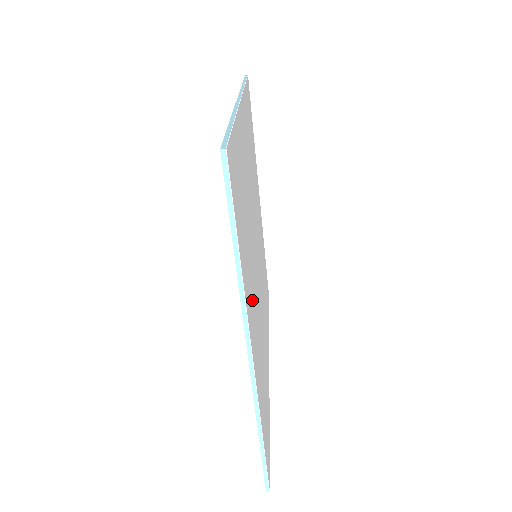
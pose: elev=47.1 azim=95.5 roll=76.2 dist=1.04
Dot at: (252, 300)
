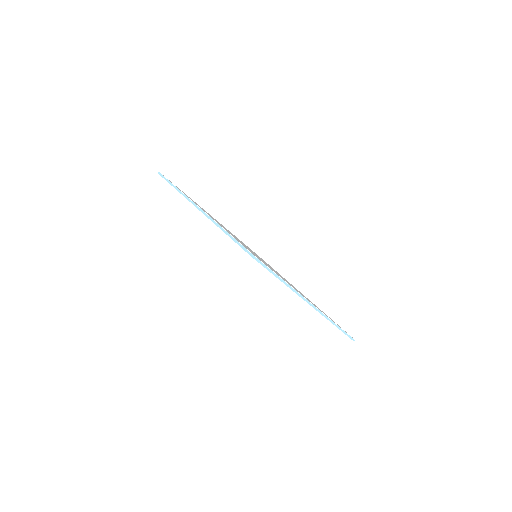
Dot at: occluded
